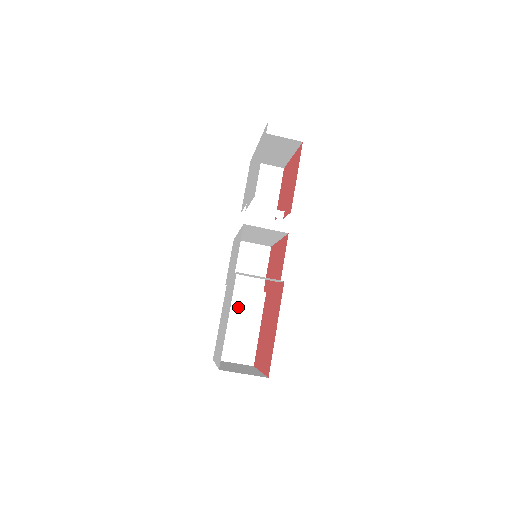
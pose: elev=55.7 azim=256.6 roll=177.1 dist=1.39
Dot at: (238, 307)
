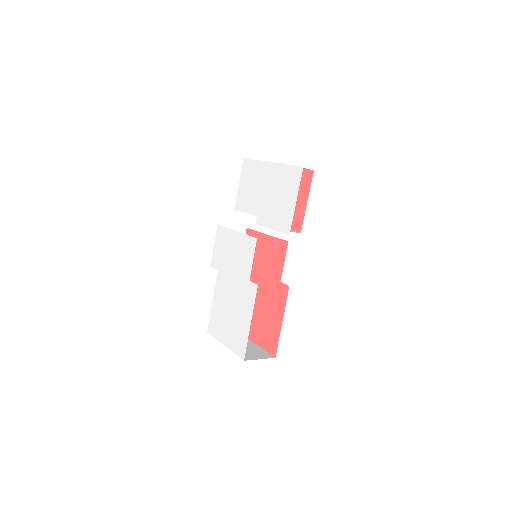
Dot at: occluded
